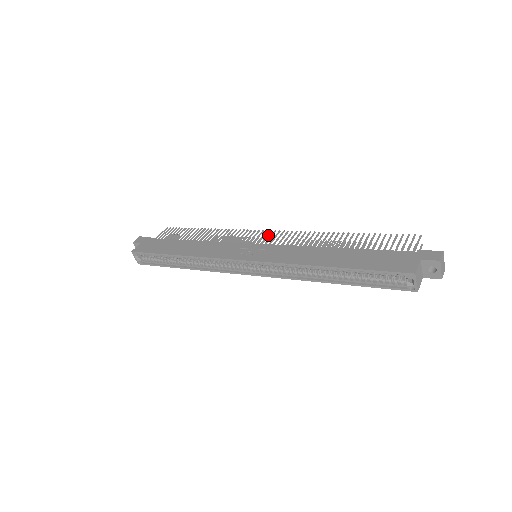
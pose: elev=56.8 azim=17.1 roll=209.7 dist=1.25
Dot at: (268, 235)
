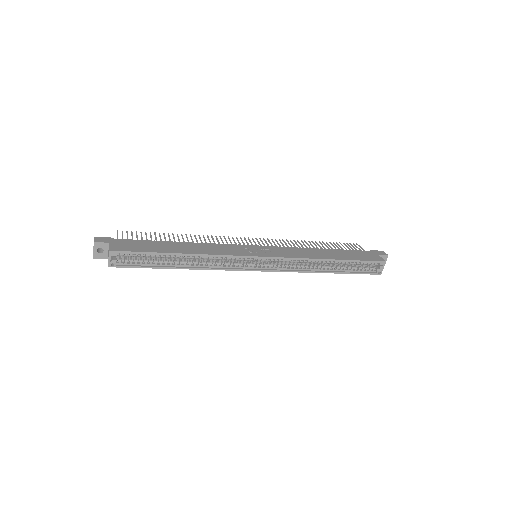
Dot at: (250, 241)
